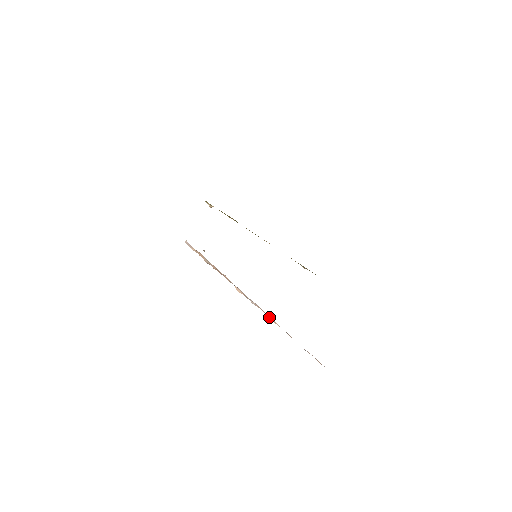
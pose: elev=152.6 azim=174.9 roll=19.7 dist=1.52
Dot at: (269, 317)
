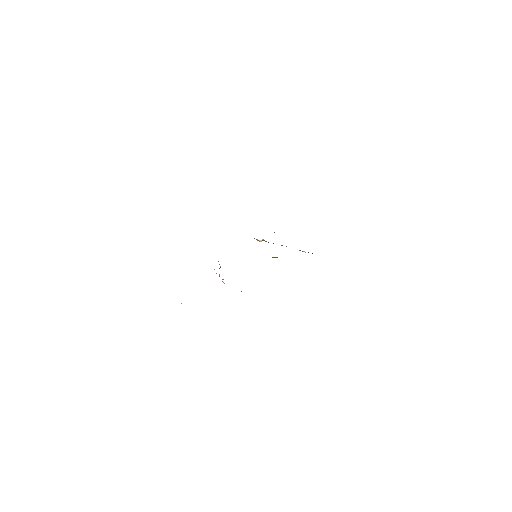
Dot at: occluded
